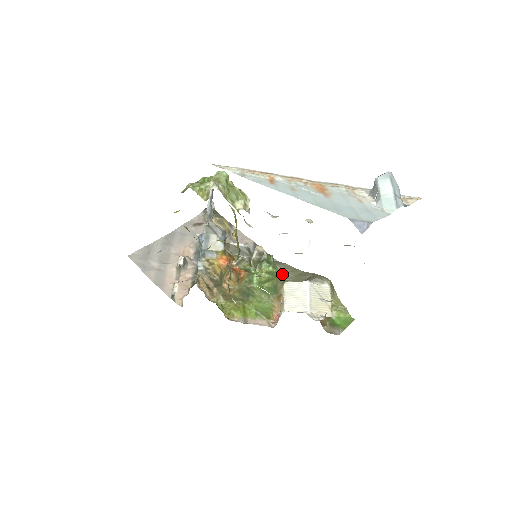
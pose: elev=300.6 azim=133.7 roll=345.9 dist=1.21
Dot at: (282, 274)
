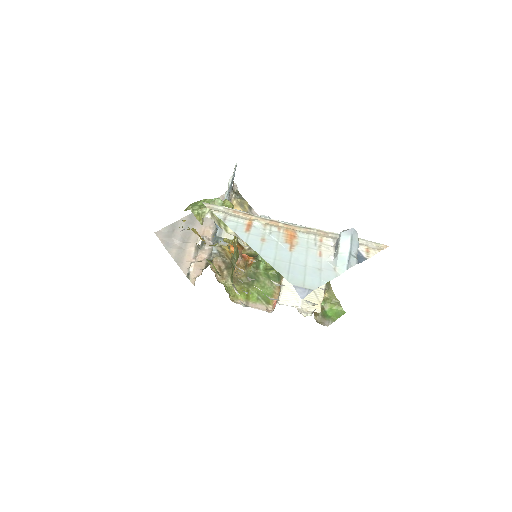
Dot at: occluded
